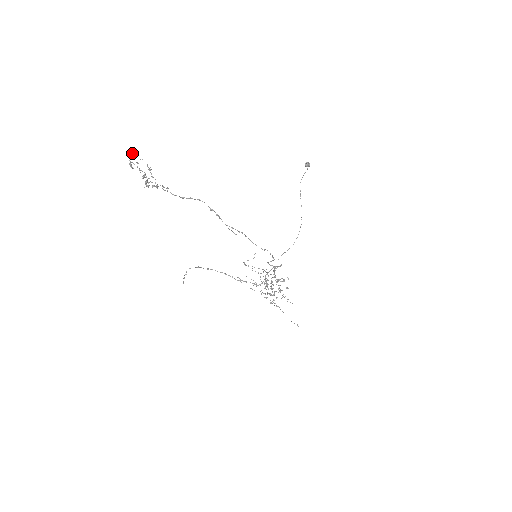
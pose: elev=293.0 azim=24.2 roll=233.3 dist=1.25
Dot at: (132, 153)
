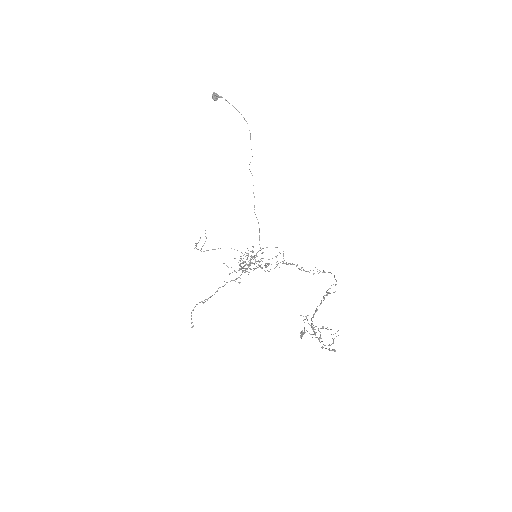
Dot at: (333, 340)
